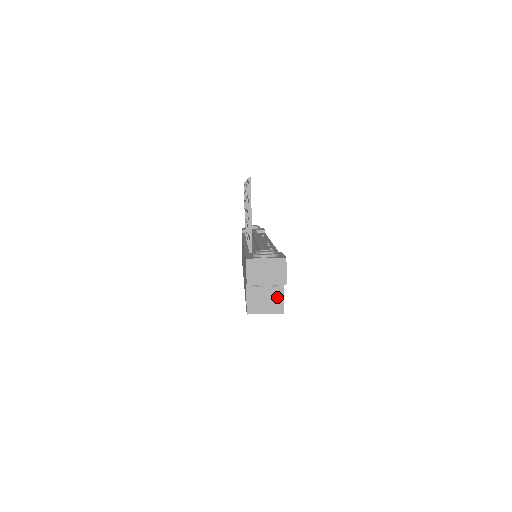
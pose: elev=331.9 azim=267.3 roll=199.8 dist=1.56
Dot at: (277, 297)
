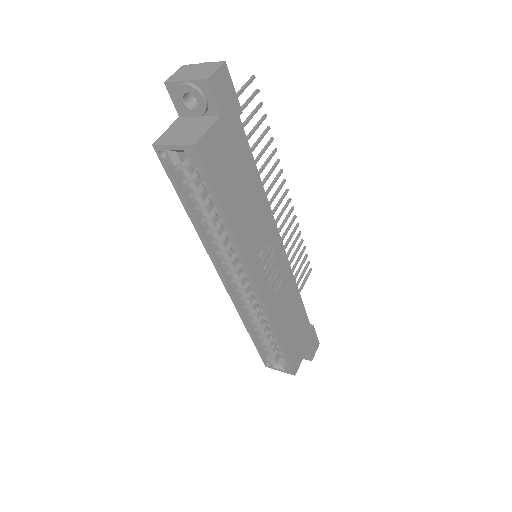
Dot at: (199, 131)
